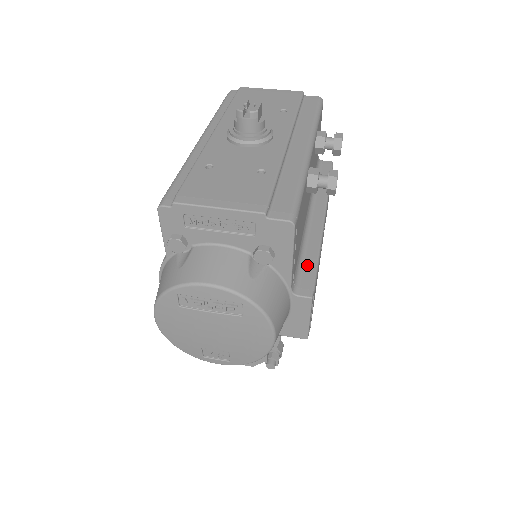
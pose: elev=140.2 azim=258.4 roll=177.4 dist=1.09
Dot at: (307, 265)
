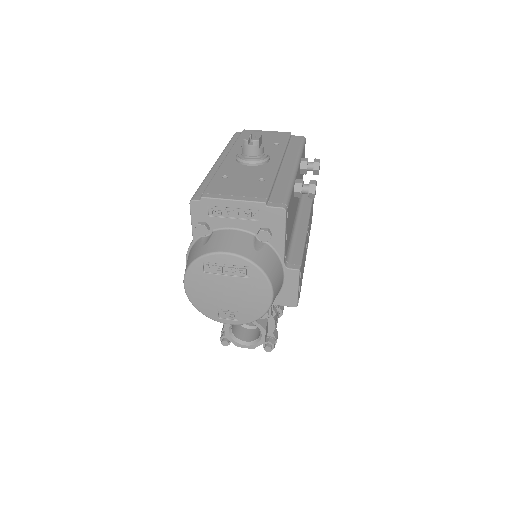
Dot at: (296, 250)
